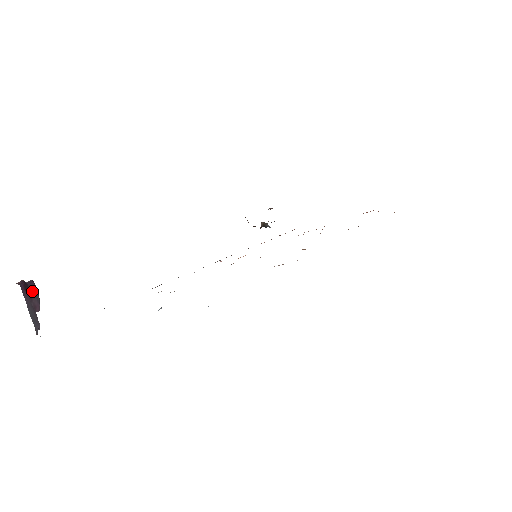
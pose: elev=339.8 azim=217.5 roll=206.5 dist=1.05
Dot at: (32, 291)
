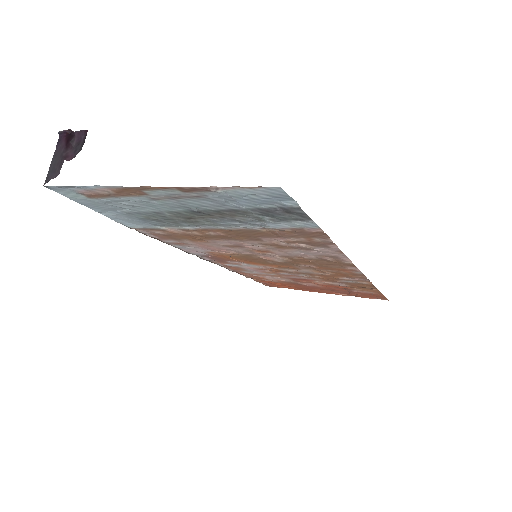
Dot at: (74, 142)
